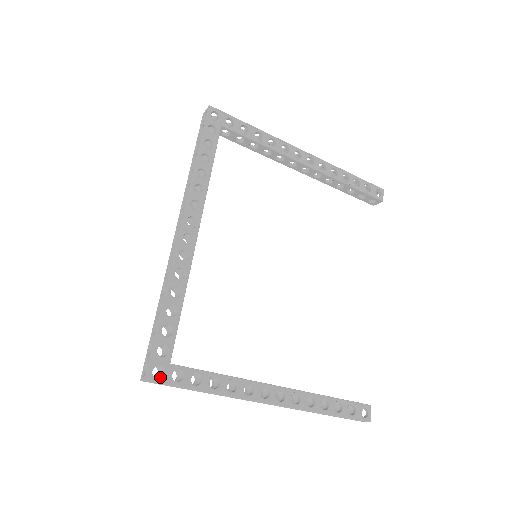
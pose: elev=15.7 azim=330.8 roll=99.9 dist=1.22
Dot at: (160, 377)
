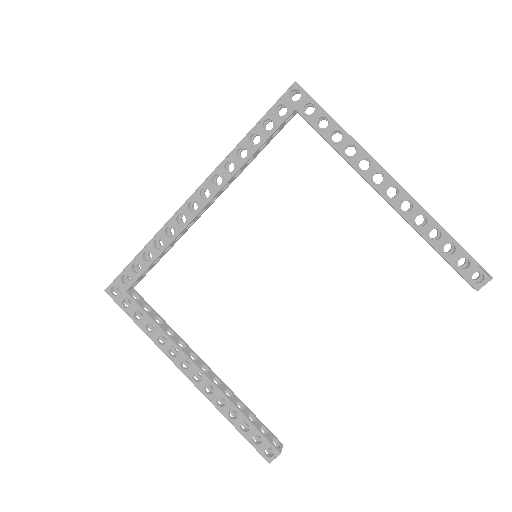
Dot at: (115, 295)
